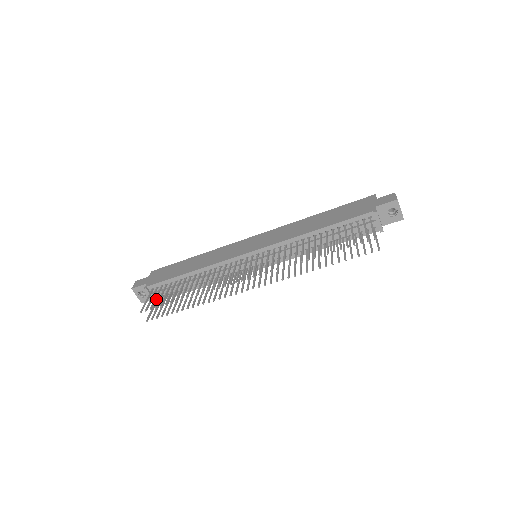
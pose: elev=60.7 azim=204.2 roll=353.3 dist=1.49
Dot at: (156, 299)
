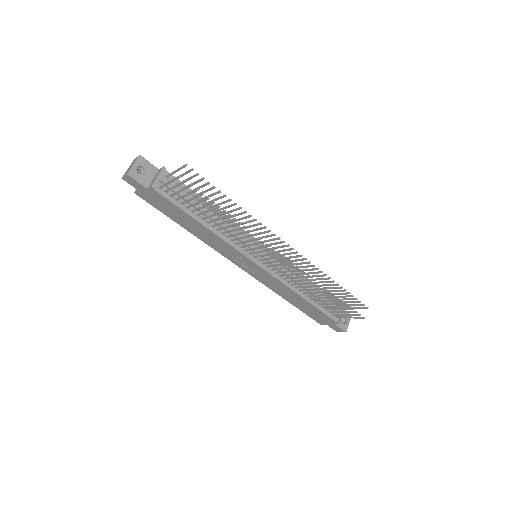
Dot at: (189, 179)
